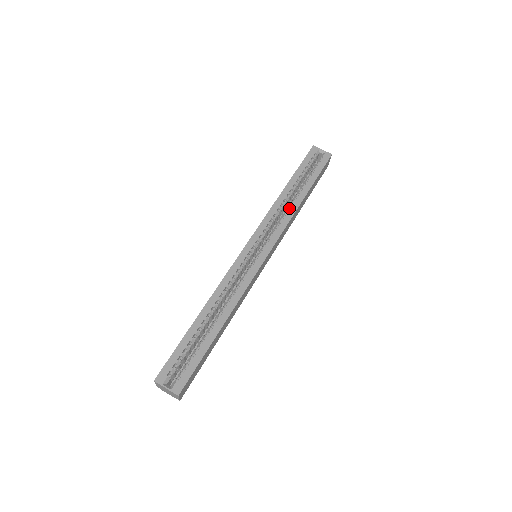
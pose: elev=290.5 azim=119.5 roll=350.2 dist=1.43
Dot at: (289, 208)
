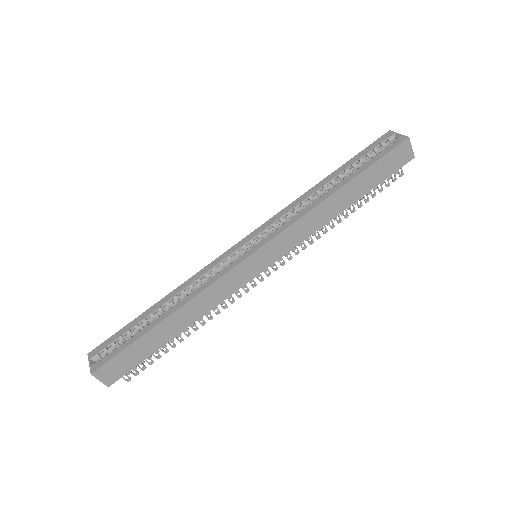
Dot at: (314, 202)
